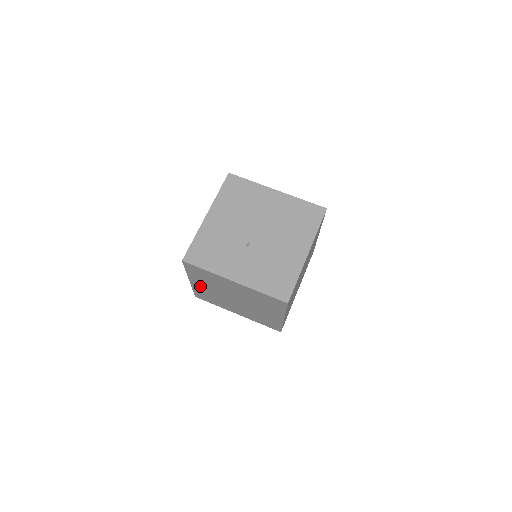
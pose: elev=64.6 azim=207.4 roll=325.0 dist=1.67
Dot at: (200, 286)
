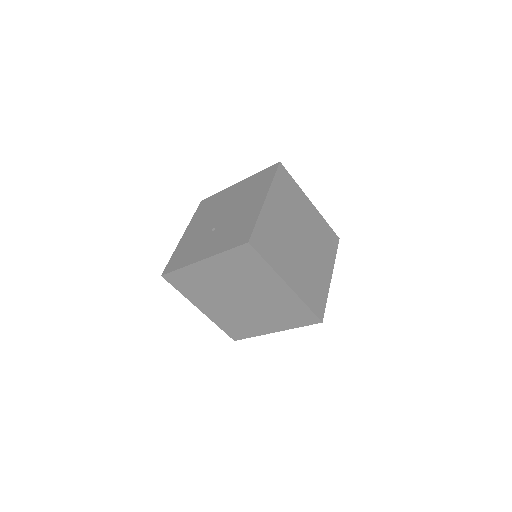
Dot at: (211, 310)
